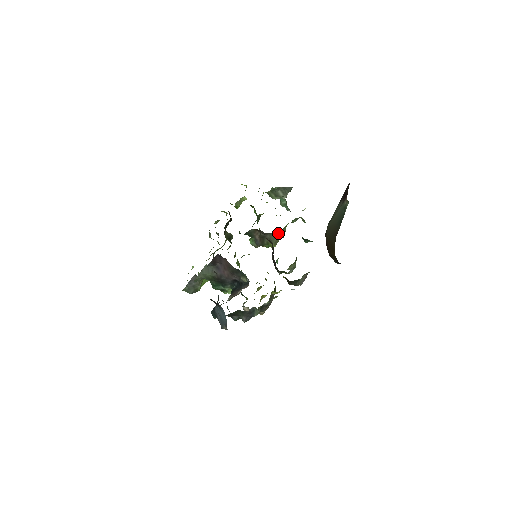
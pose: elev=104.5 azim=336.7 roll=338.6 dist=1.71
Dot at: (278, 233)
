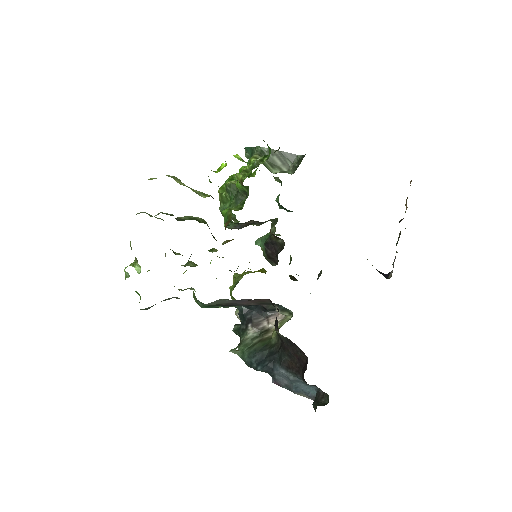
Dot at: (276, 218)
